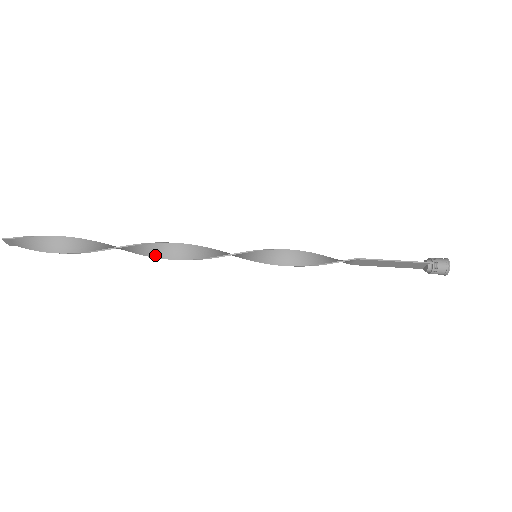
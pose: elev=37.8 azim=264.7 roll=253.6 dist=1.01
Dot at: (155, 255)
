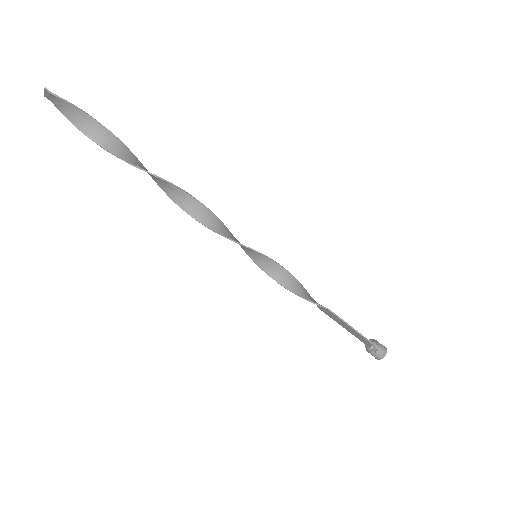
Dot at: (175, 199)
